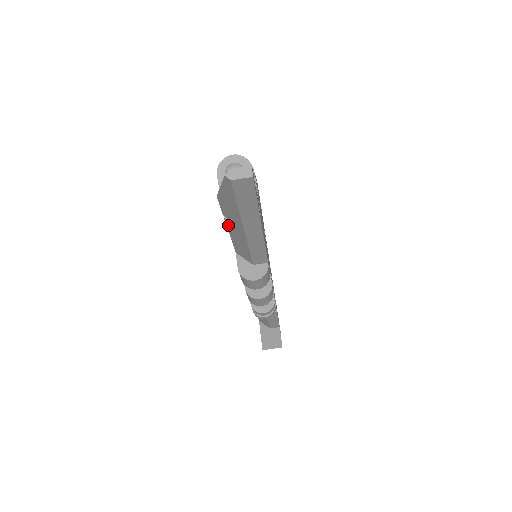
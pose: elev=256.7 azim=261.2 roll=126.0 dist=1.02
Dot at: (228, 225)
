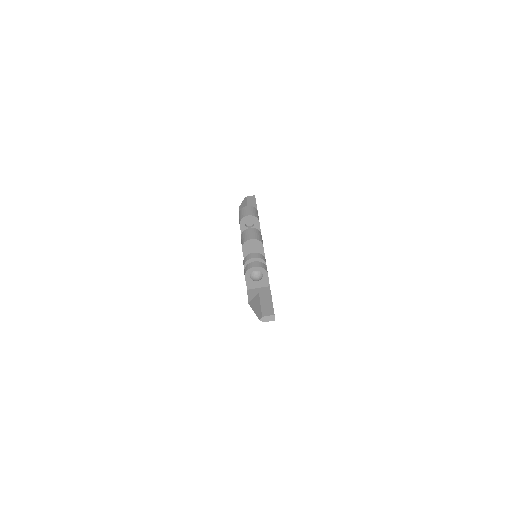
Dot at: occluded
